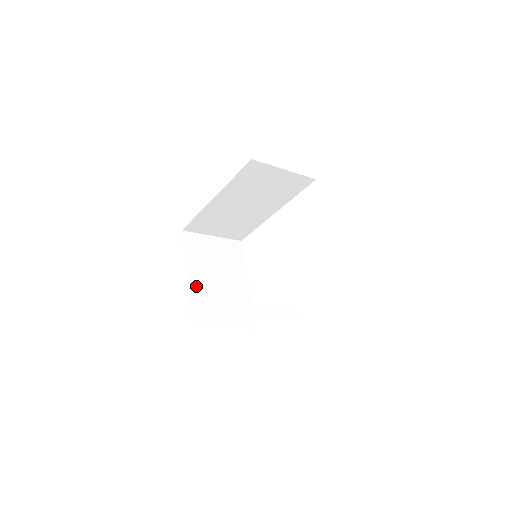
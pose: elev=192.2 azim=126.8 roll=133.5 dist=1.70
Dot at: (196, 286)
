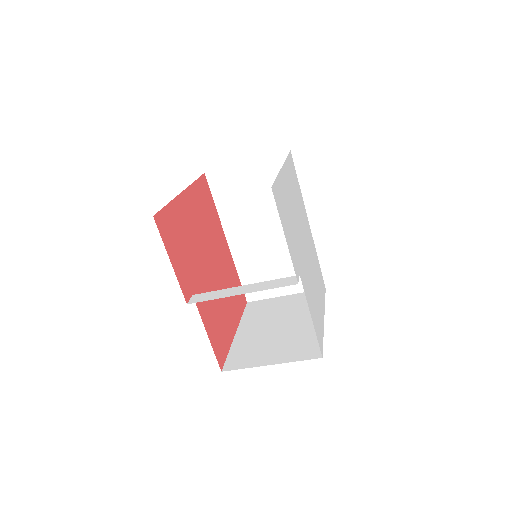
Dot at: (244, 338)
